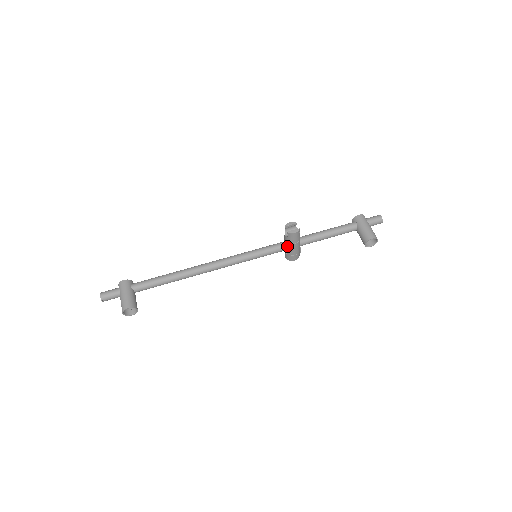
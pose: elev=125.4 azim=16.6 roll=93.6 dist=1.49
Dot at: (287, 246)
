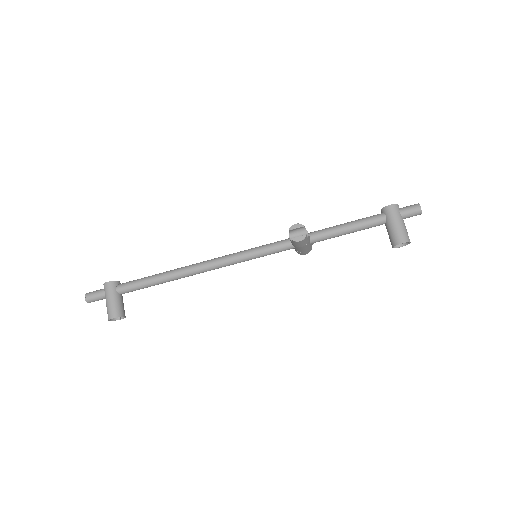
Dot at: (293, 246)
